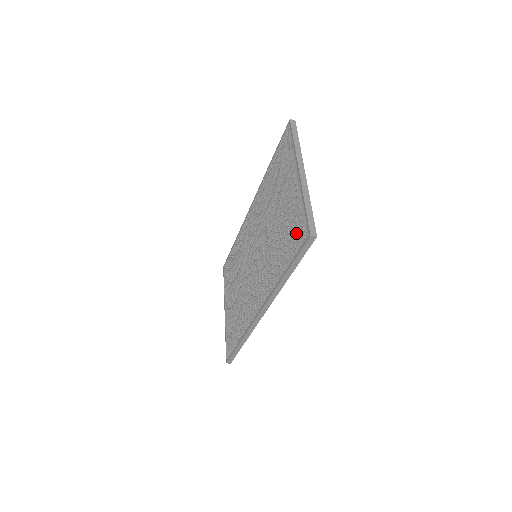
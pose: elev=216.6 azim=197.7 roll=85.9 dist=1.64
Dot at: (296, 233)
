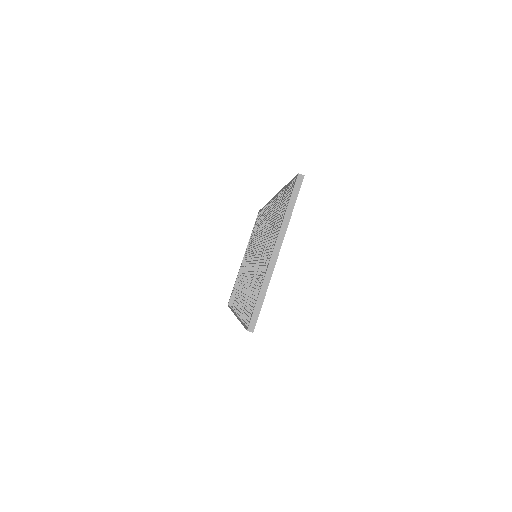
Dot at: (251, 306)
